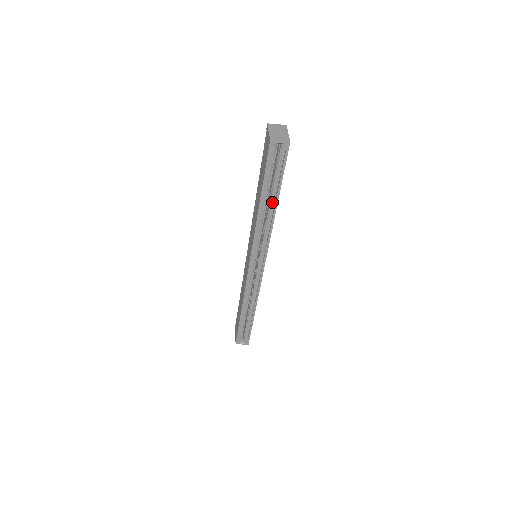
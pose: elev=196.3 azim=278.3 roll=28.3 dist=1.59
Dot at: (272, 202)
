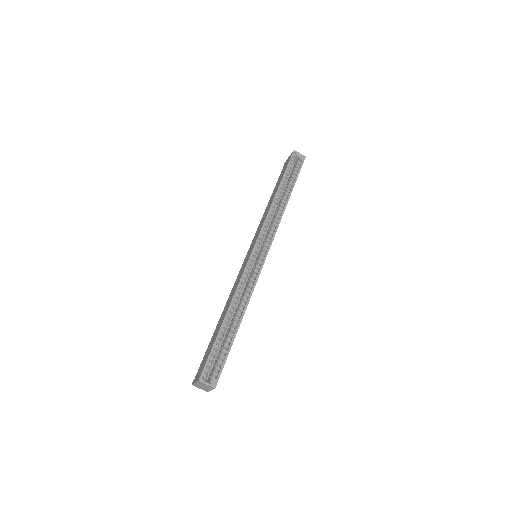
Dot at: (285, 196)
